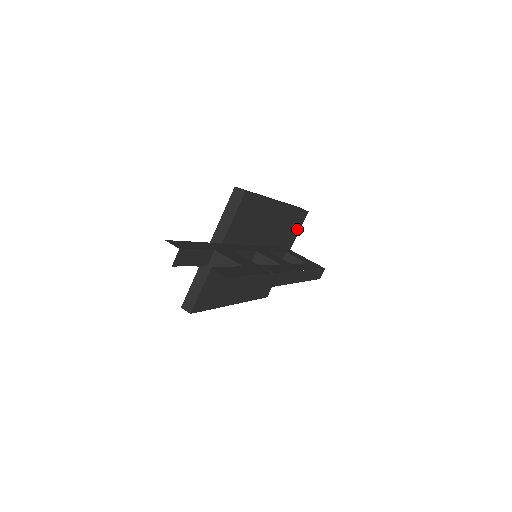
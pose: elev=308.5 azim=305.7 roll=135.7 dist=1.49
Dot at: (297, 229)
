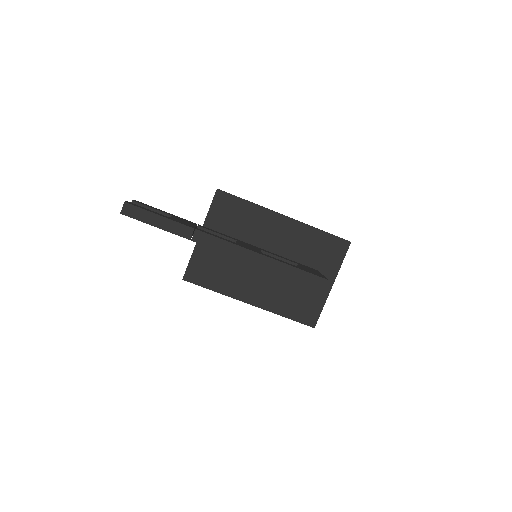
Dot at: (337, 257)
